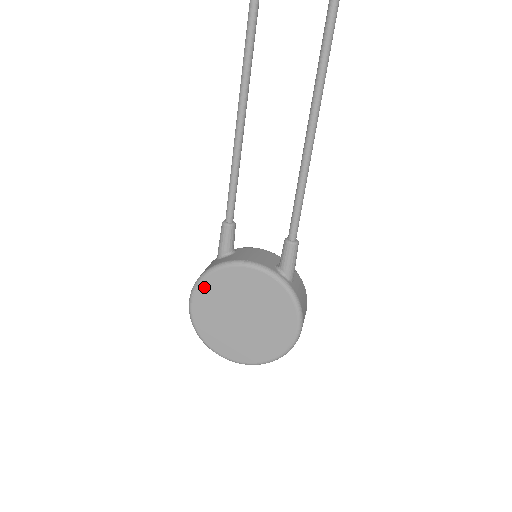
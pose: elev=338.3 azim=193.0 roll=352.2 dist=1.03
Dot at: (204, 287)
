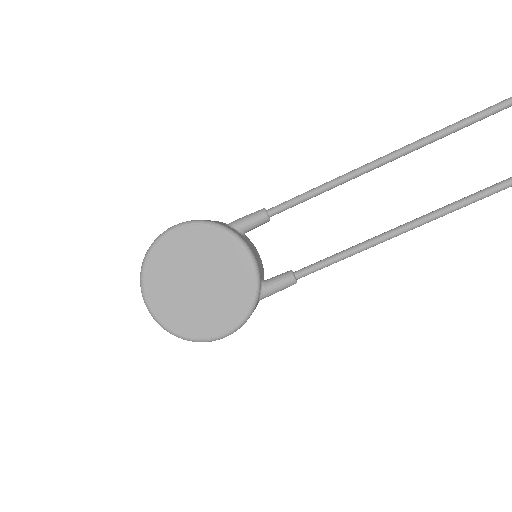
Dot at: (201, 231)
